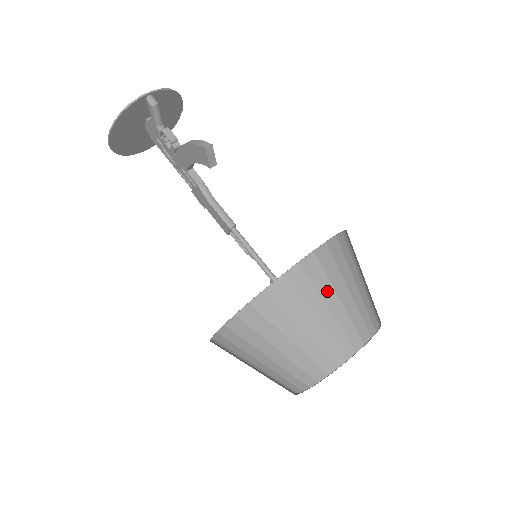
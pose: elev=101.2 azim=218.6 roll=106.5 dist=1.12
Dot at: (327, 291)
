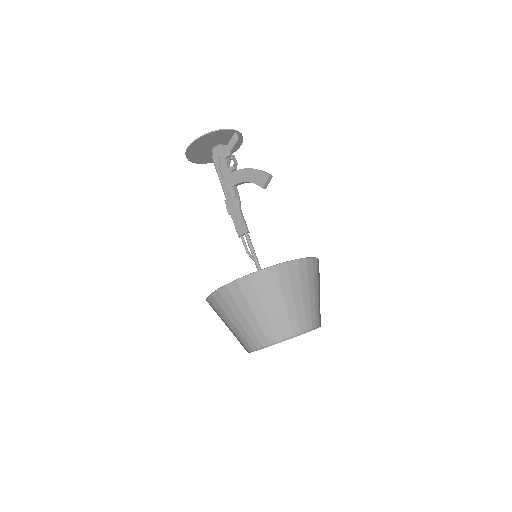
Dot at: (311, 284)
